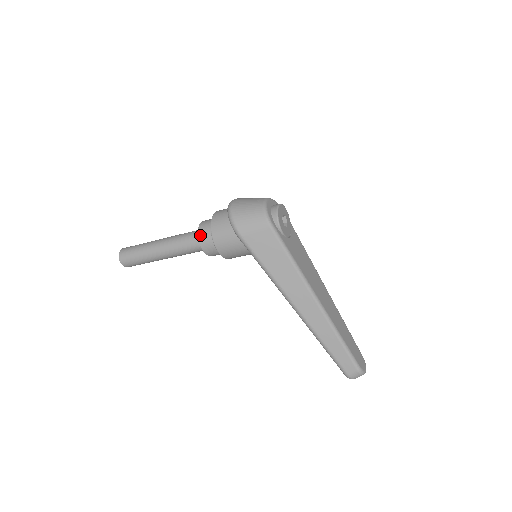
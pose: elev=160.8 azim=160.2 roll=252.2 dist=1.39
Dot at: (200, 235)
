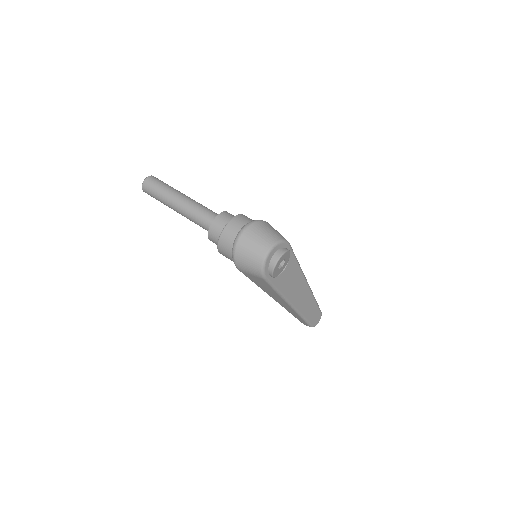
Dot at: (209, 236)
